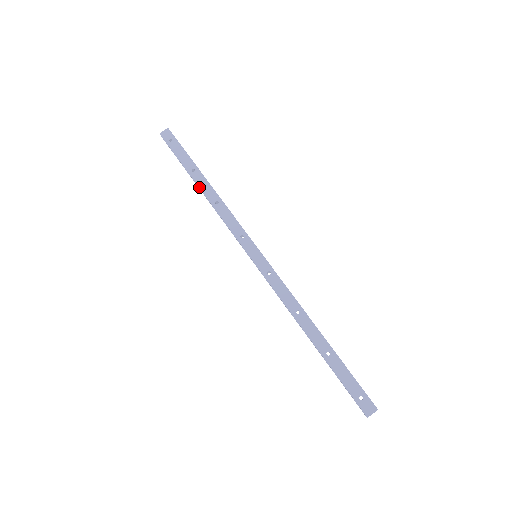
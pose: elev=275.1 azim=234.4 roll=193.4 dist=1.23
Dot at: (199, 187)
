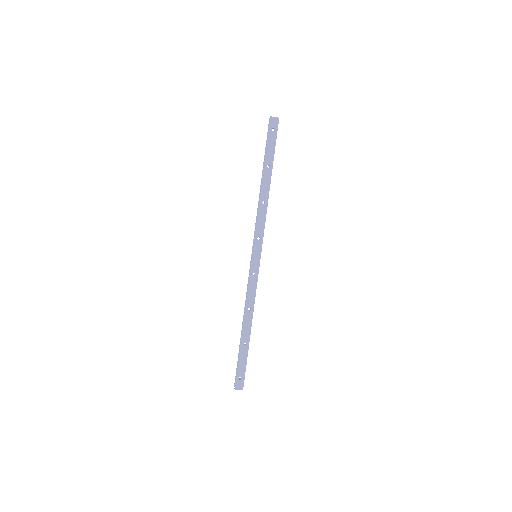
Dot at: (262, 181)
